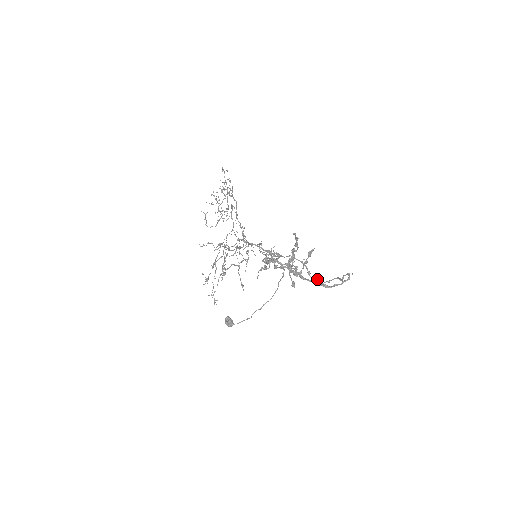
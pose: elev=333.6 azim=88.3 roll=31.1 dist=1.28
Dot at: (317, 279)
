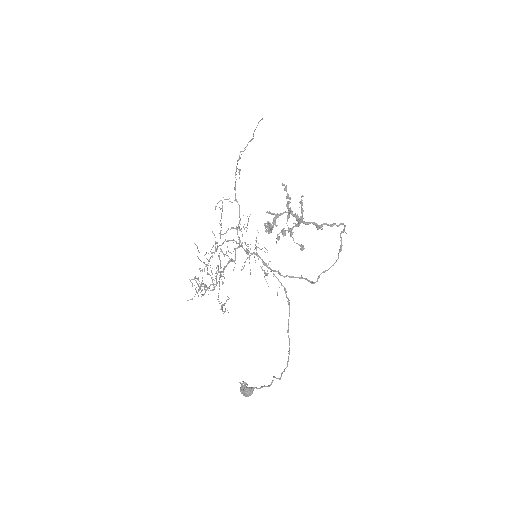
Dot at: (319, 226)
